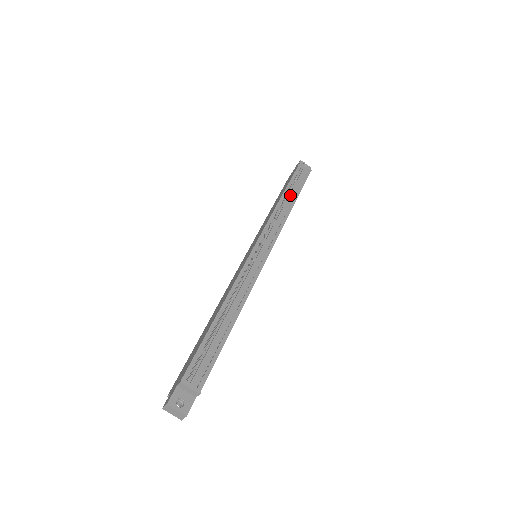
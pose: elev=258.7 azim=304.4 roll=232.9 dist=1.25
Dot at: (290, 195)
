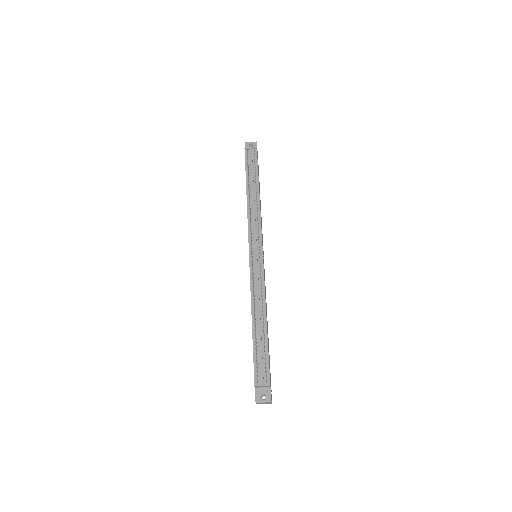
Dot at: (252, 187)
